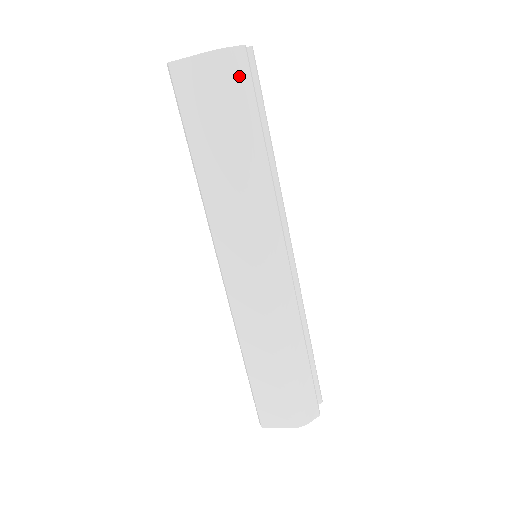
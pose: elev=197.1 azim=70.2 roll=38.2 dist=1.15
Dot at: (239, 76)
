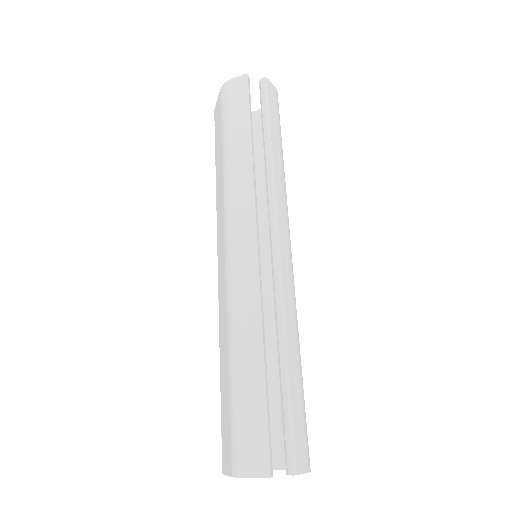
Dot at: (235, 95)
